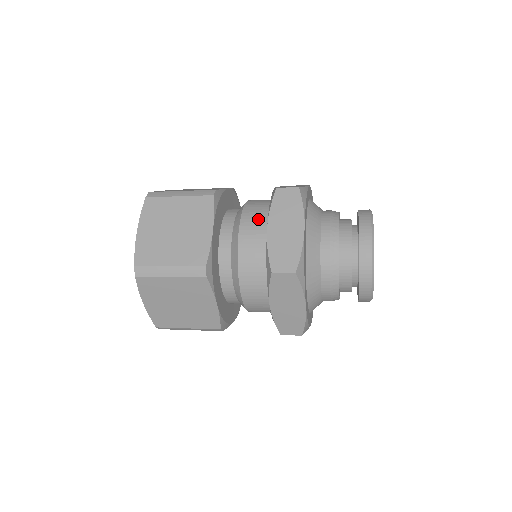
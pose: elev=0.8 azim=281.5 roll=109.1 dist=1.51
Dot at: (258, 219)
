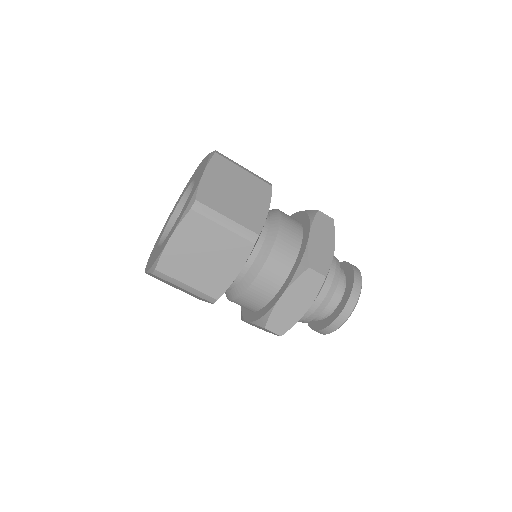
Dot at: (294, 225)
